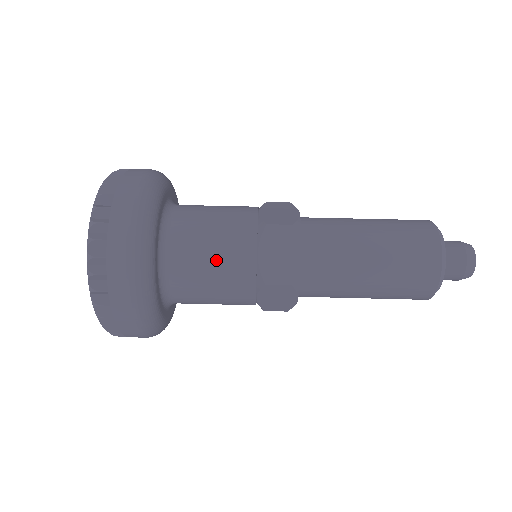
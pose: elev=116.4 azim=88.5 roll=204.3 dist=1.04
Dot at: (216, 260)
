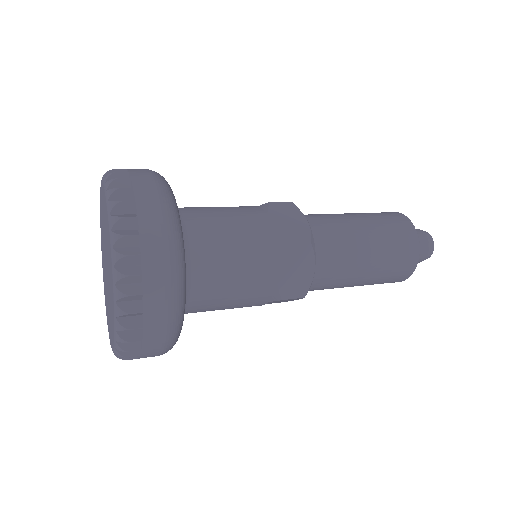
Dot at: (235, 228)
